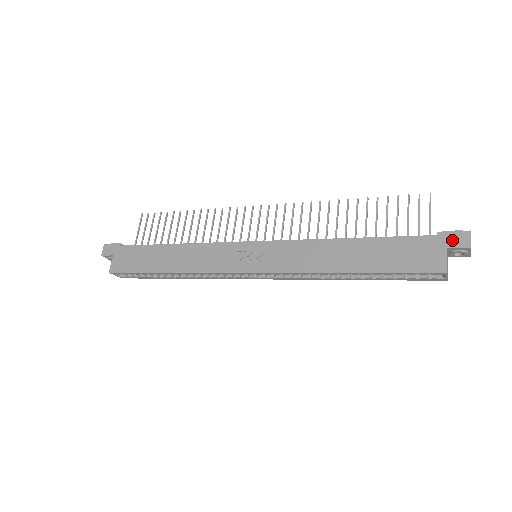
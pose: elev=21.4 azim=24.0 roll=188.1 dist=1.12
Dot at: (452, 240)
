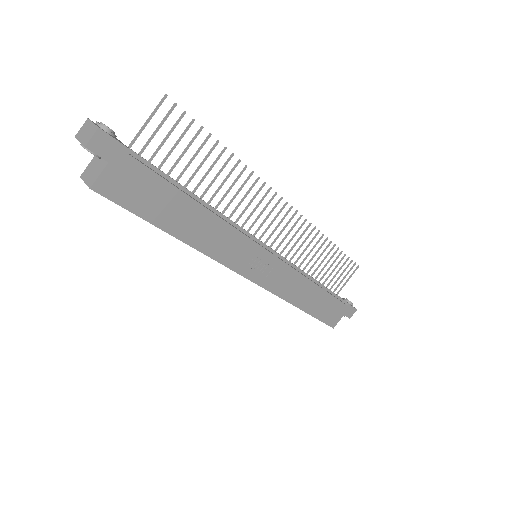
Dot at: (349, 312)
